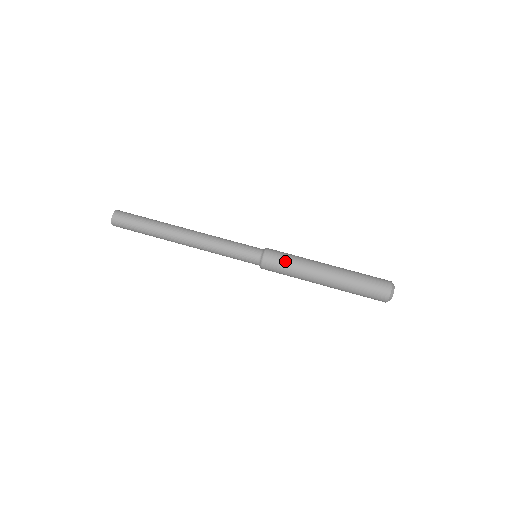
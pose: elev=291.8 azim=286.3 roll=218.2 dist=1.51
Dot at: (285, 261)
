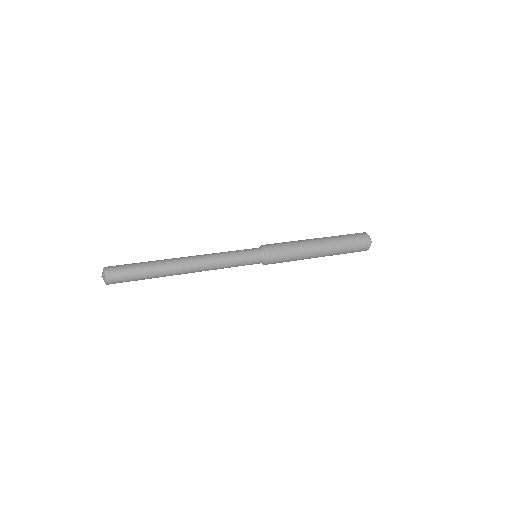
Dot at: (285, 248)
